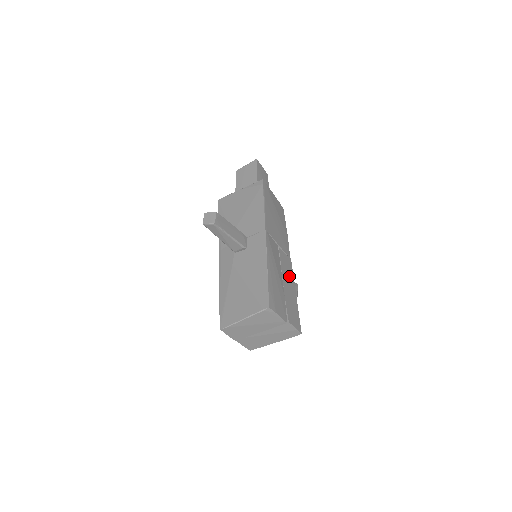
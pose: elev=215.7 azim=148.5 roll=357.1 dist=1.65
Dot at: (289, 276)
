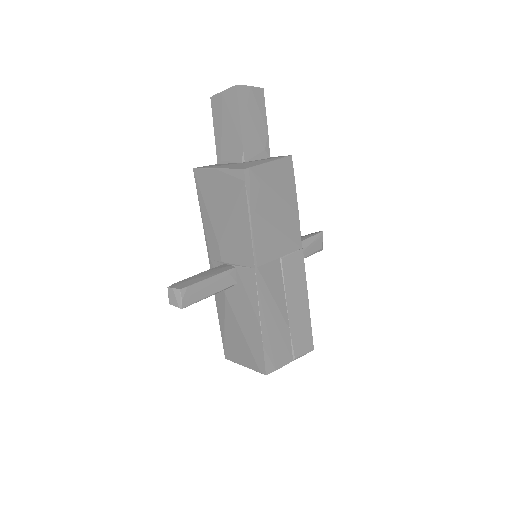
Dot at: (298, 285)
